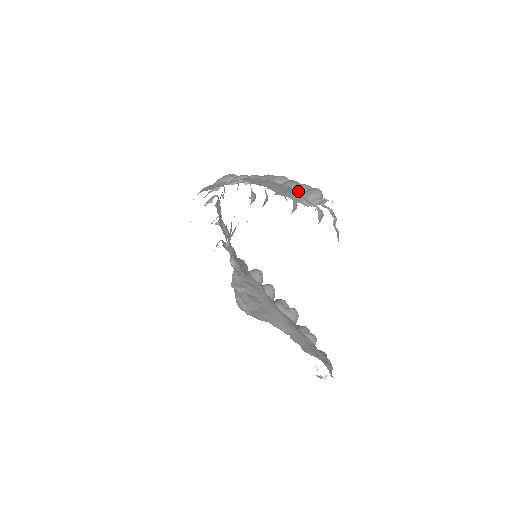
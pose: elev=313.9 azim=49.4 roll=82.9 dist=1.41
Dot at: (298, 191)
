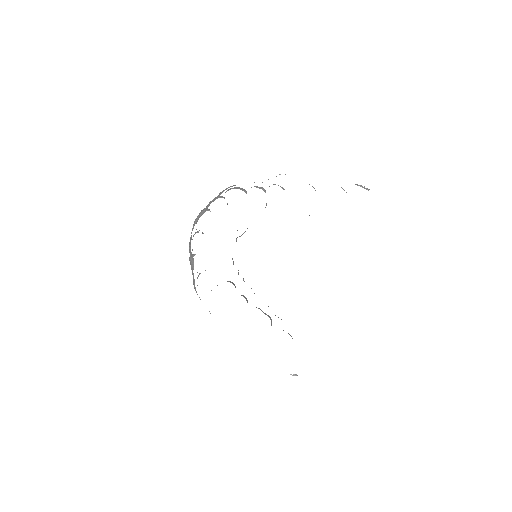
Dot at: occluded
